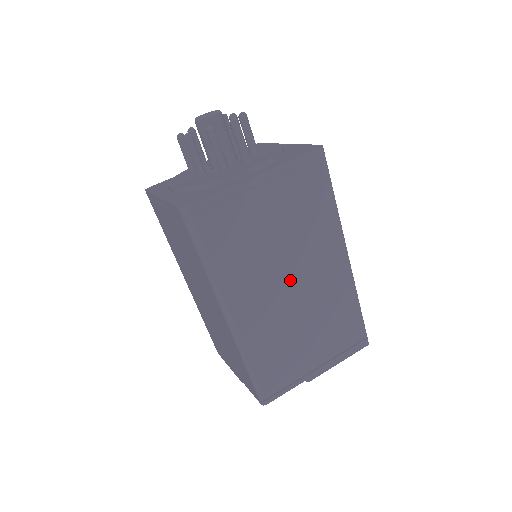
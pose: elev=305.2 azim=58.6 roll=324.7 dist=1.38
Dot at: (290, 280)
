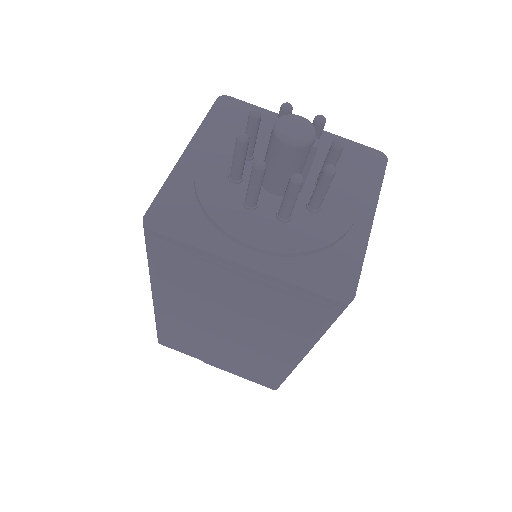
Dot at: (228, 326)
